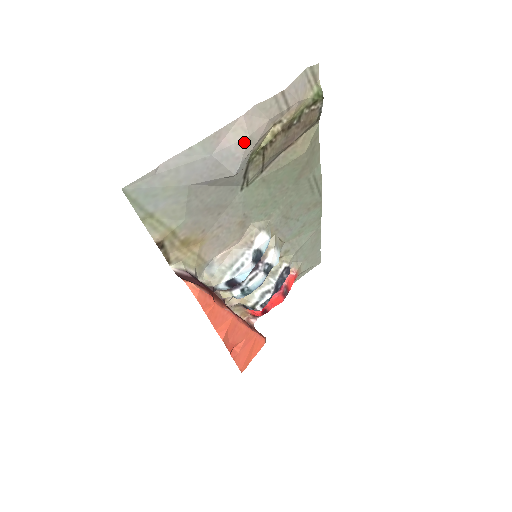
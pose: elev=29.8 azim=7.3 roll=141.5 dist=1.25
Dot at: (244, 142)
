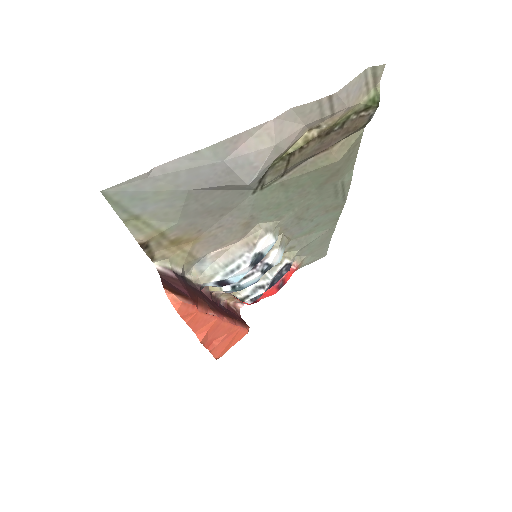
Dot at: (267, 151)
